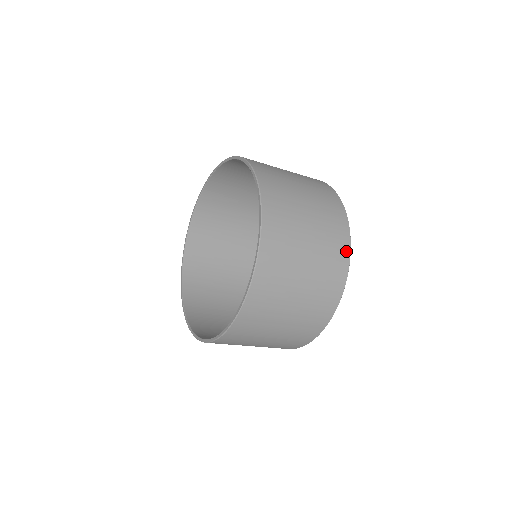
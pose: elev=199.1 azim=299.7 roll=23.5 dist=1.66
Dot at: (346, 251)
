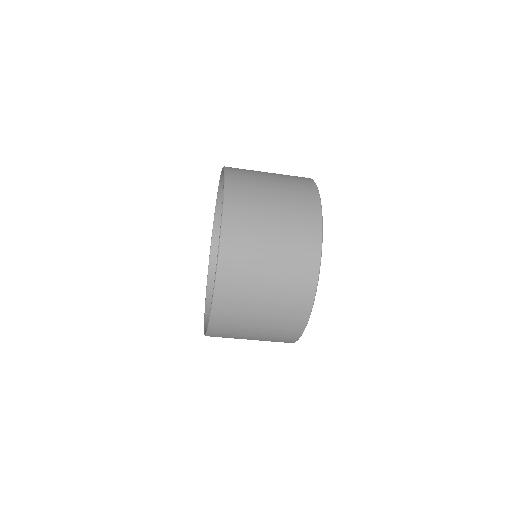
Dot at: (317, 221)
